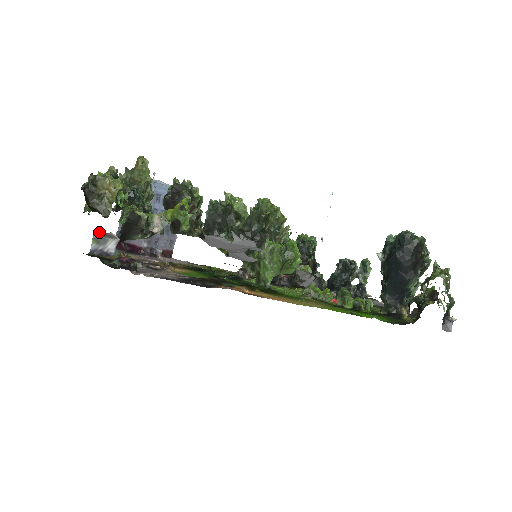
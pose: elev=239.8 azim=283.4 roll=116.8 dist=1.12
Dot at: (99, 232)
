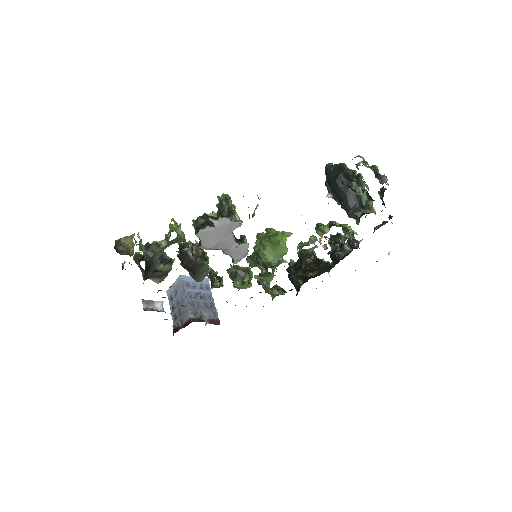
Dot at: occluded
